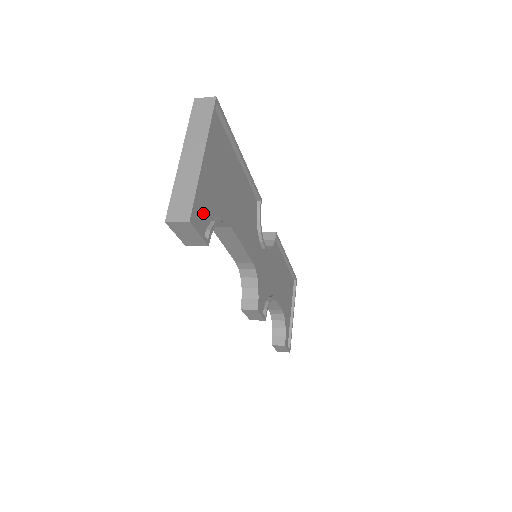
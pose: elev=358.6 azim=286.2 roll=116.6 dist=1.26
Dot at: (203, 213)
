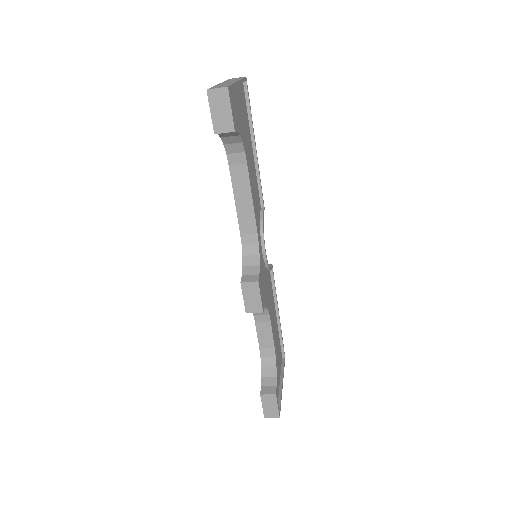
Dot at: occluded
